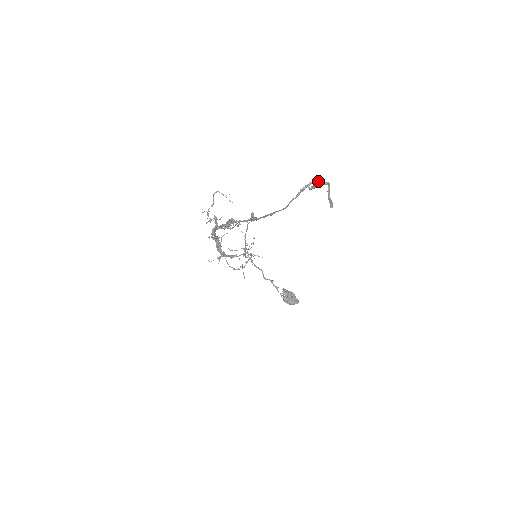
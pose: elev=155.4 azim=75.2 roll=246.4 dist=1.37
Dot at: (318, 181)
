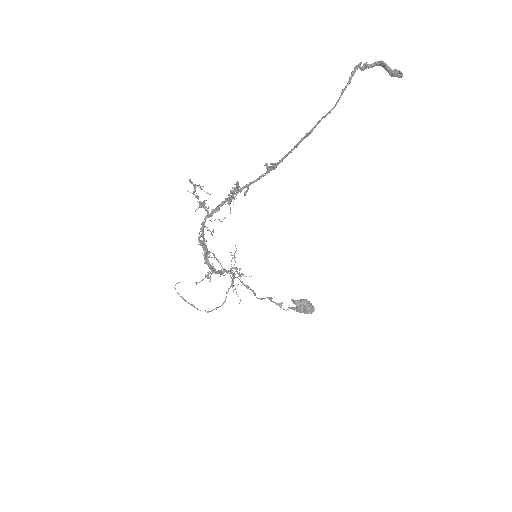
Dot at: occluded
